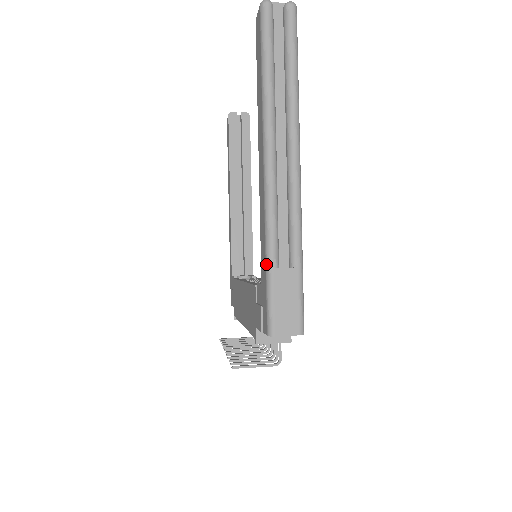
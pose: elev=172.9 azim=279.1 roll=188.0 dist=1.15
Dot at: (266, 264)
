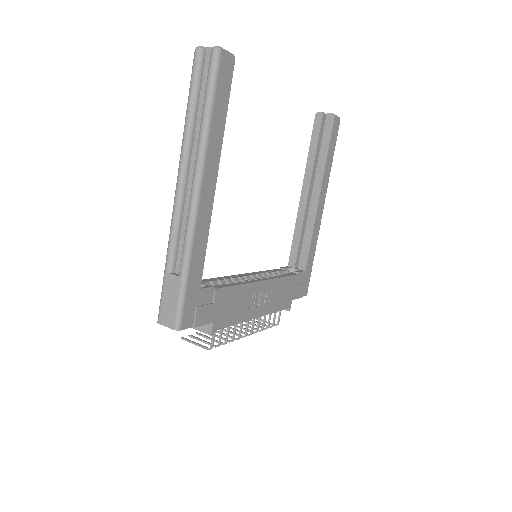
Dot at: (165, 267)
